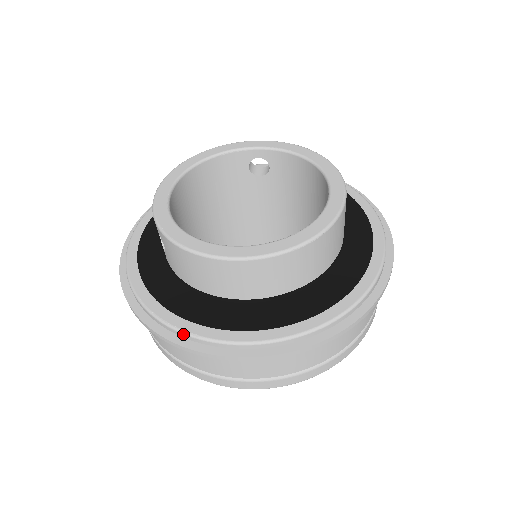
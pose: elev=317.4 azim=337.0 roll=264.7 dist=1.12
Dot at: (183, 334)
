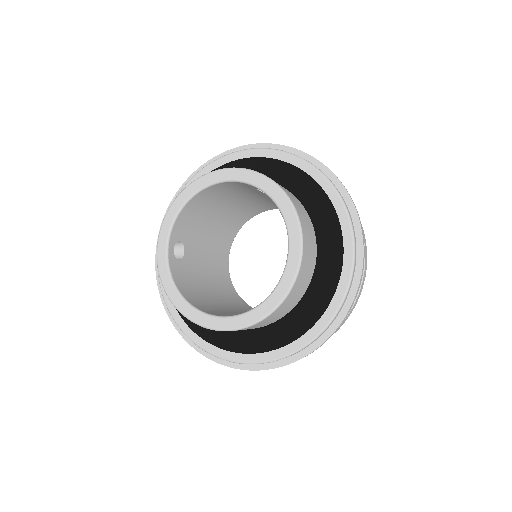
Dot at: (173, 319)
